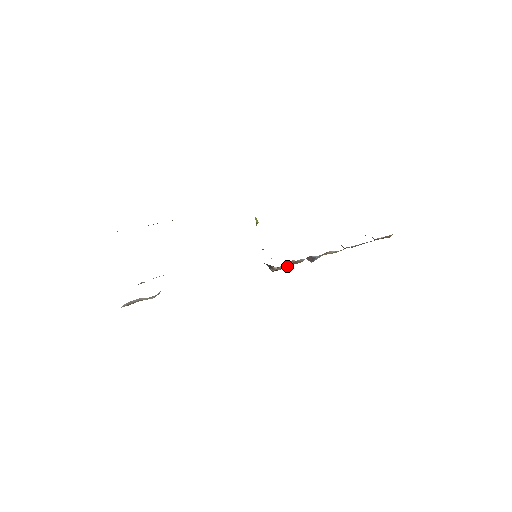
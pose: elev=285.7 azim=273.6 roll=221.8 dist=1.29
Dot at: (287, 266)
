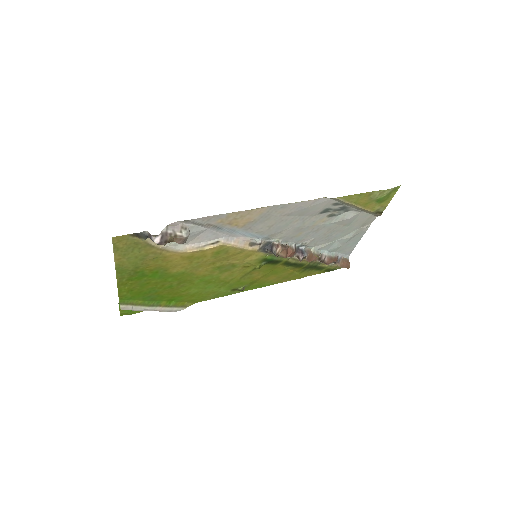
Dot at: (285, 249)
